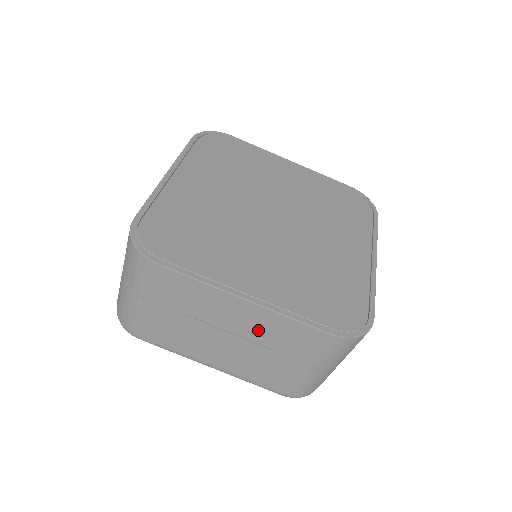
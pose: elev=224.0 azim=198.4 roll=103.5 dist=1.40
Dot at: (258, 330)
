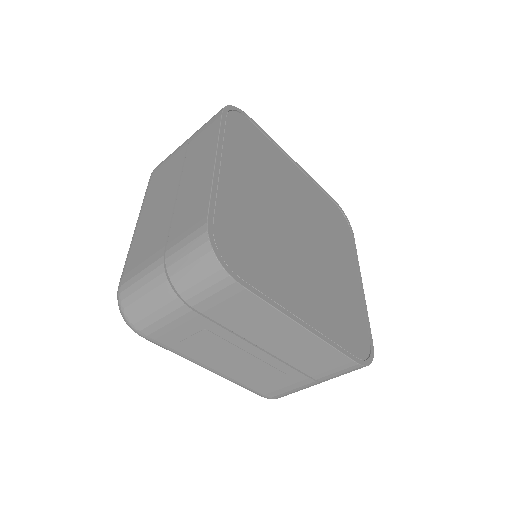
Dot at: (293, 351)
